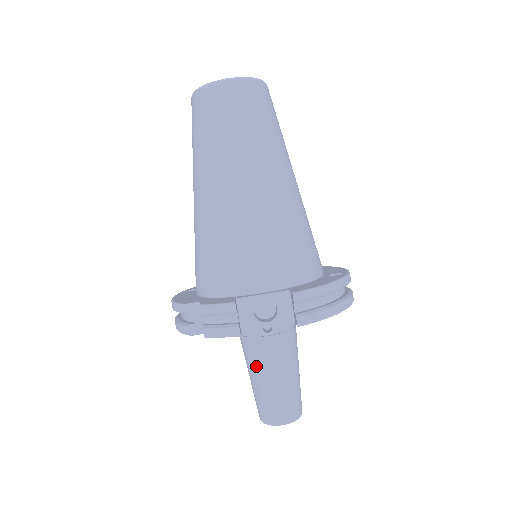
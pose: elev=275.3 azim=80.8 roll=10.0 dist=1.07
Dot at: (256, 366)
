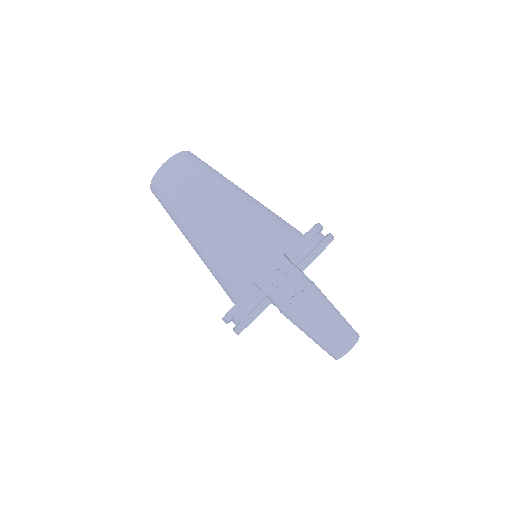
Dot at: (304, 323)
